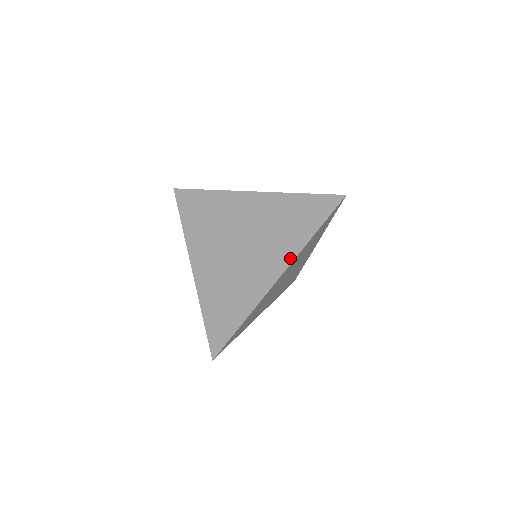
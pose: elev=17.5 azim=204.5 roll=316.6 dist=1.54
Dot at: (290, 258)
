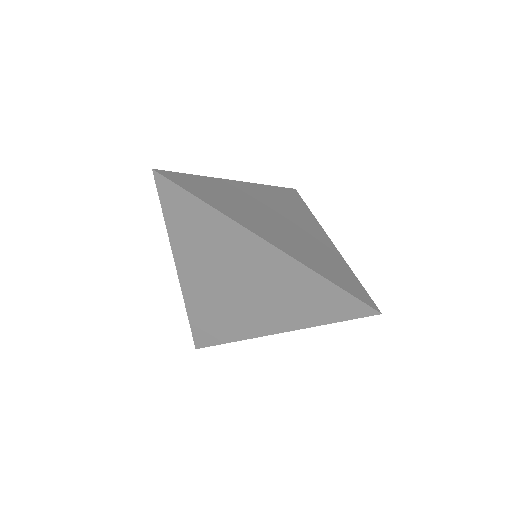
Dot at: (294, 255)
